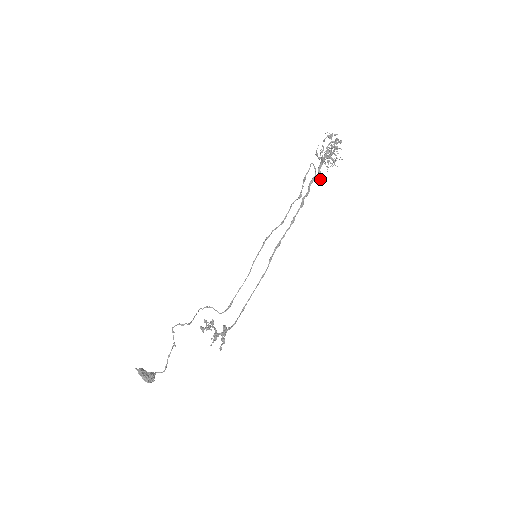
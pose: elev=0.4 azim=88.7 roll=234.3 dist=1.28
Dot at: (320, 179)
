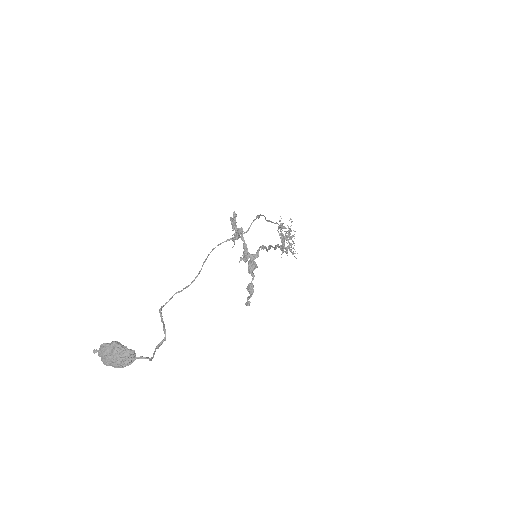
Dot at: (287, 251)
